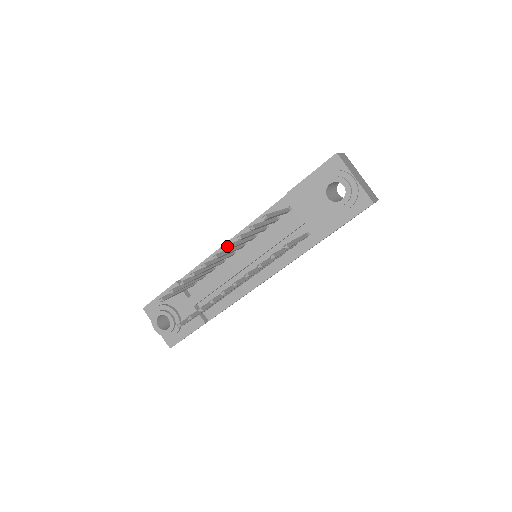
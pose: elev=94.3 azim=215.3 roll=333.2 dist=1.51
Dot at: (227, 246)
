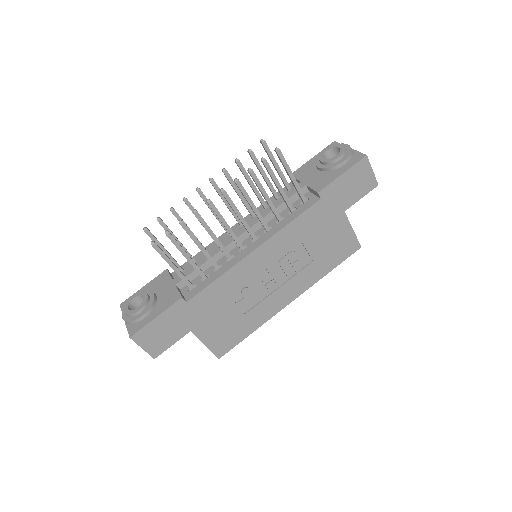
Dot at: (224, 168)
